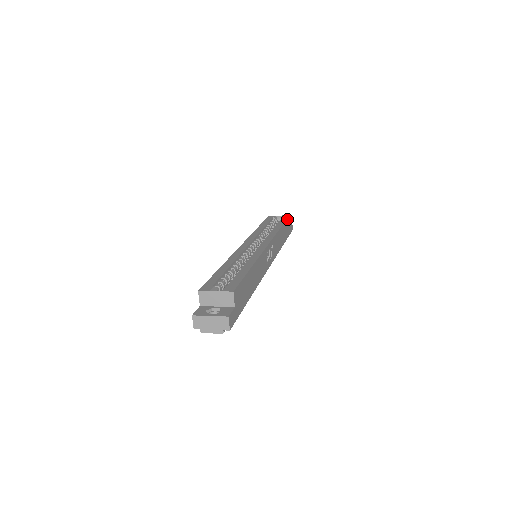
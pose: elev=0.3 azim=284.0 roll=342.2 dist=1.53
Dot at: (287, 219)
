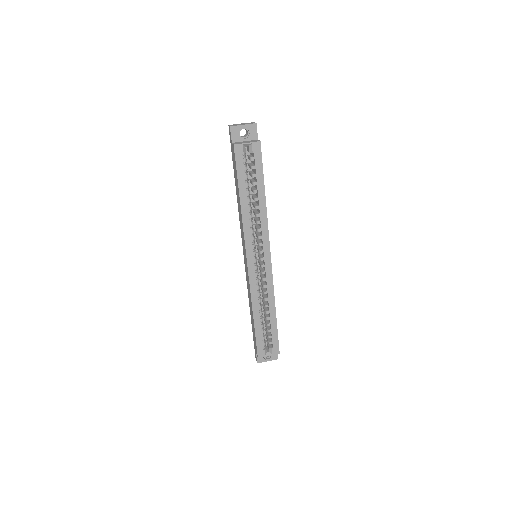
Dot at: (261, 159)
